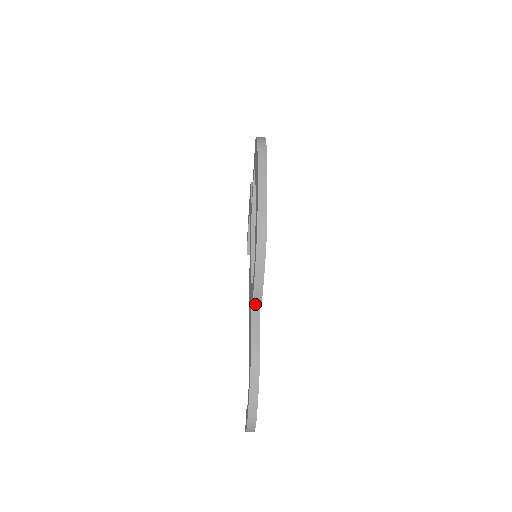
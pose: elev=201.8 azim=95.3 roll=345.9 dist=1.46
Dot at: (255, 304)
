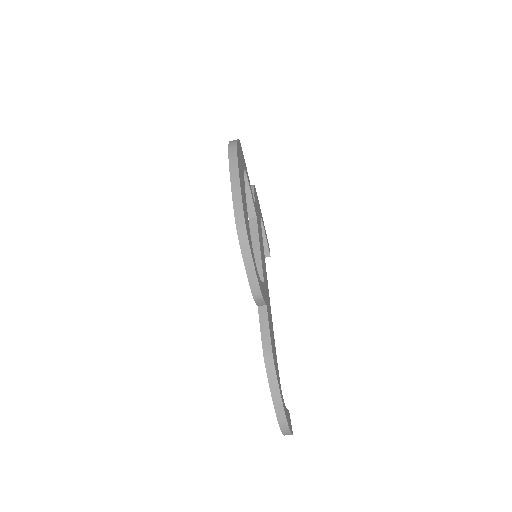
Dot at: (259, 303)
